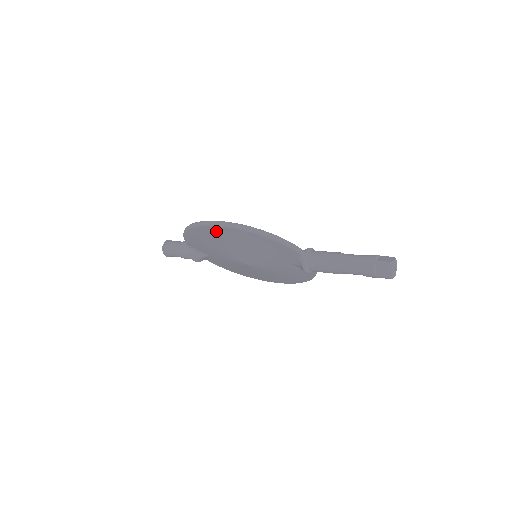
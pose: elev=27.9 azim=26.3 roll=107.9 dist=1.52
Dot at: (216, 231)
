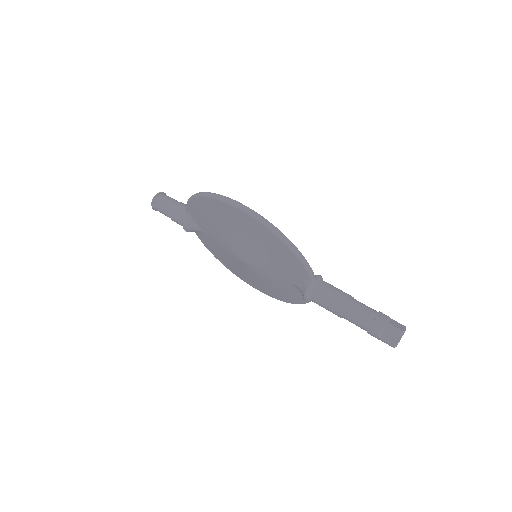
Dot at: (235, 214)
